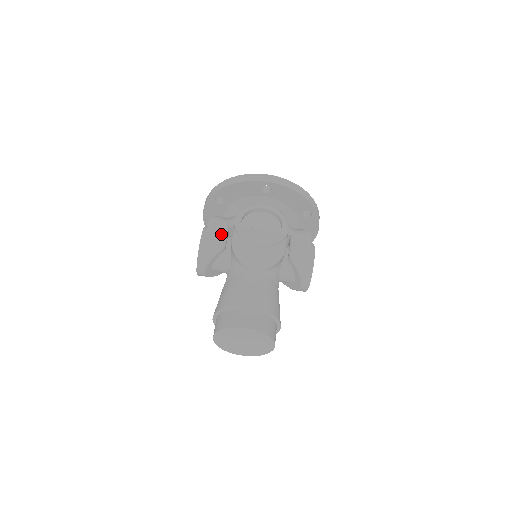
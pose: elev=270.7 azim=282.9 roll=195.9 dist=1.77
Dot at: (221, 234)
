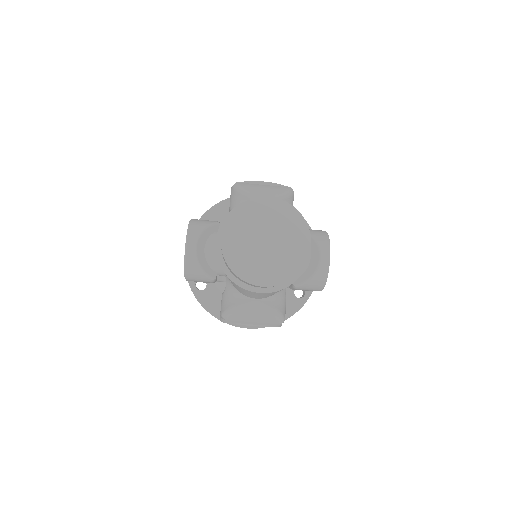
Dot at: occluded
